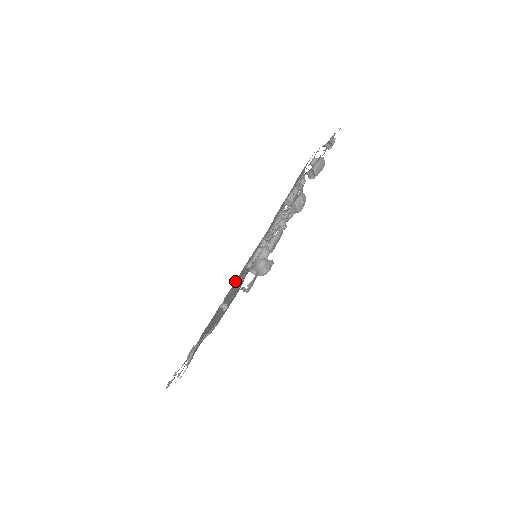
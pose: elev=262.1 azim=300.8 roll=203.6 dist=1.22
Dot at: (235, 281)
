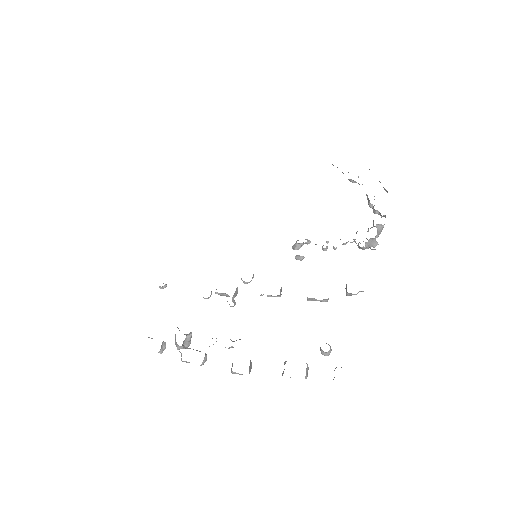
Dot at: occluded
